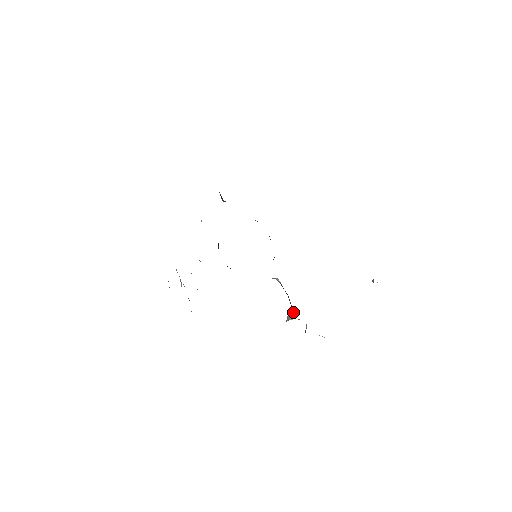
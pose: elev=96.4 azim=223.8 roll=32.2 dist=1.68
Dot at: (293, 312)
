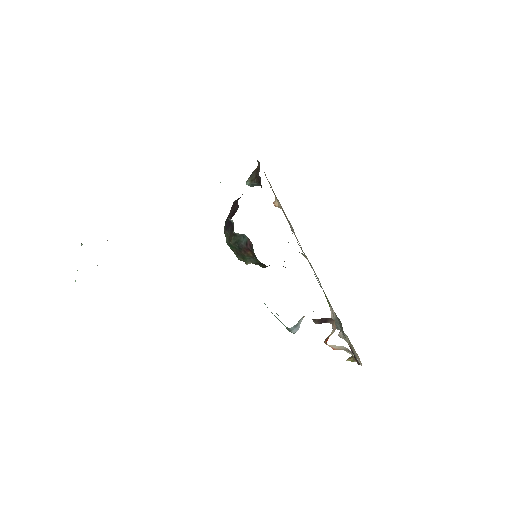
Dot at: occluded
